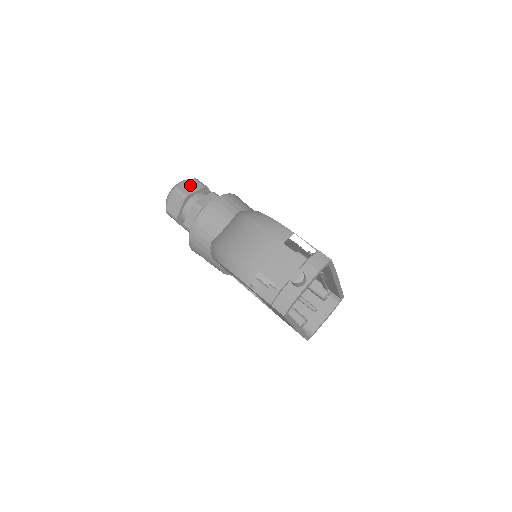
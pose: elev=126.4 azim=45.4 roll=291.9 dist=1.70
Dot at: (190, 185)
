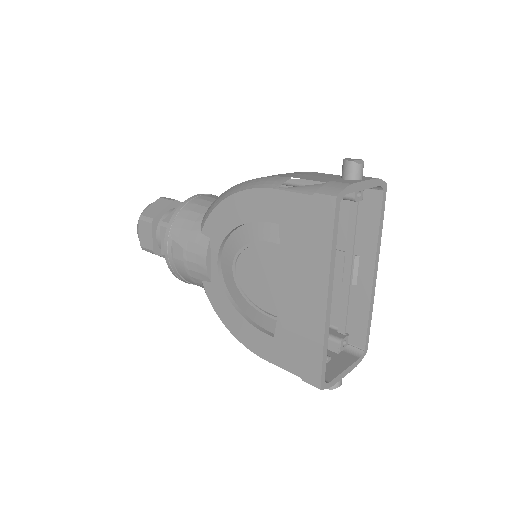
Dot at: occluded
